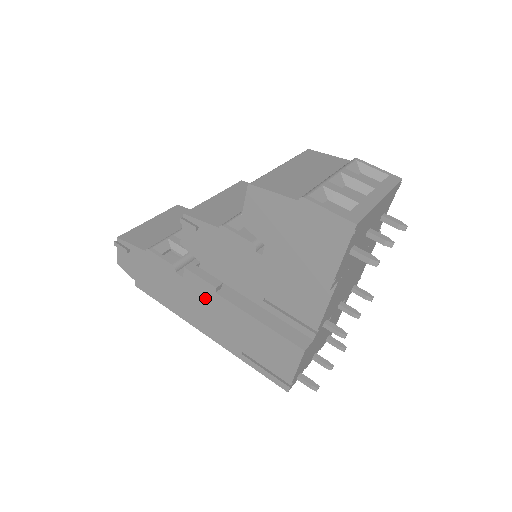
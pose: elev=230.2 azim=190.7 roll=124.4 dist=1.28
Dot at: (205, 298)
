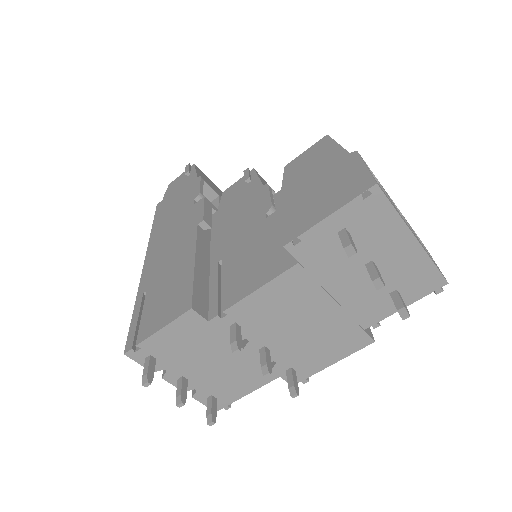
Dot at: (185, 227)
